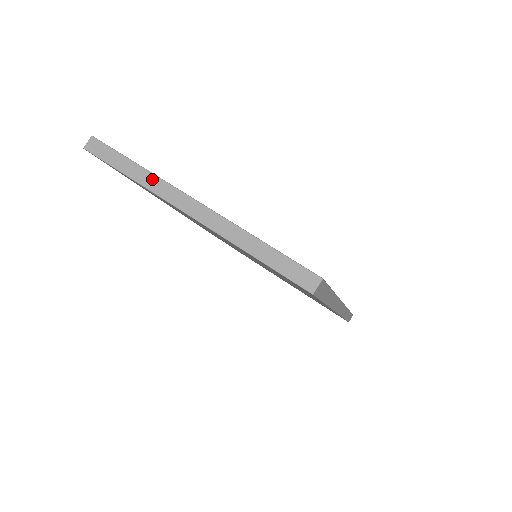
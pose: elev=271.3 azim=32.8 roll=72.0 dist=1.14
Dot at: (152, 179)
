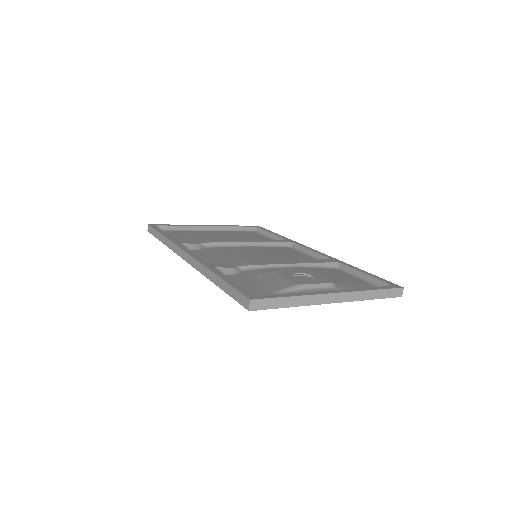
Dot at: (307, 299)
